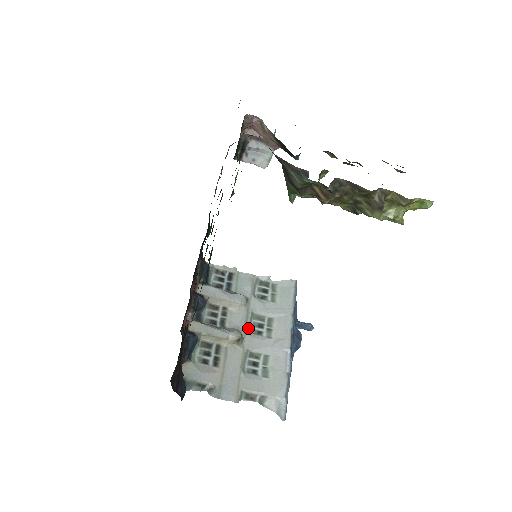
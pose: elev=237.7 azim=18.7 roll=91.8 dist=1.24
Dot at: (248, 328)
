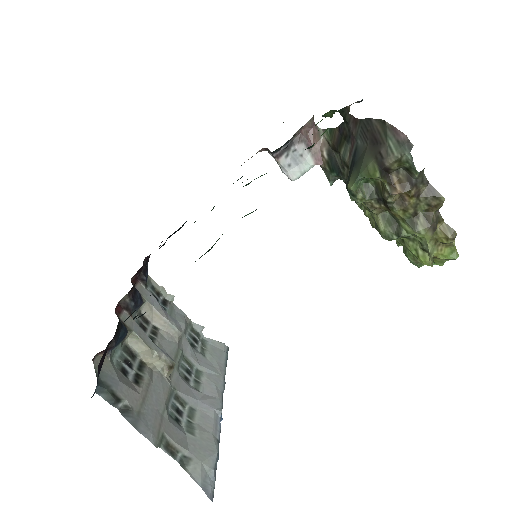
Dot at: (177, 364)
